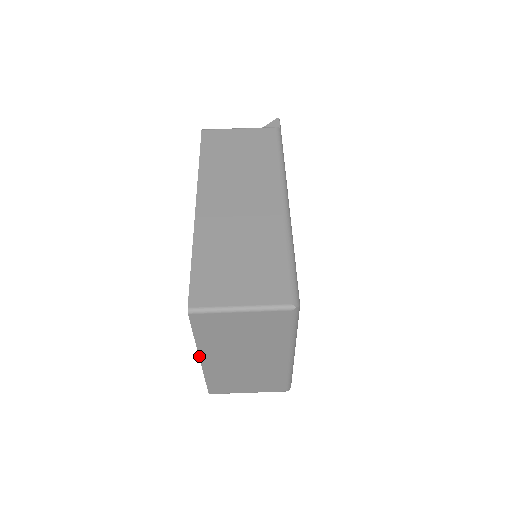
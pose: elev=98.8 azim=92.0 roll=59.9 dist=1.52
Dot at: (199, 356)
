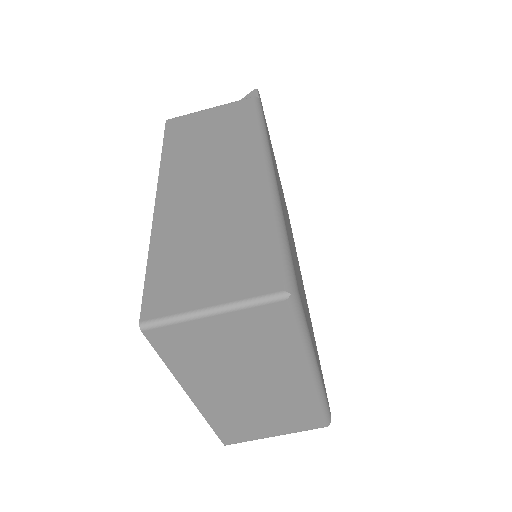
Dot at: (186, 393)
